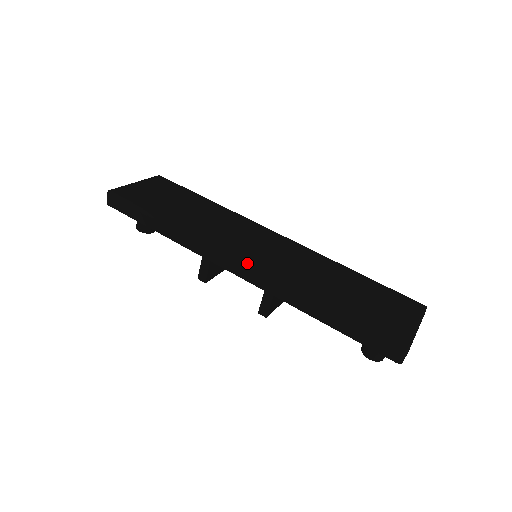
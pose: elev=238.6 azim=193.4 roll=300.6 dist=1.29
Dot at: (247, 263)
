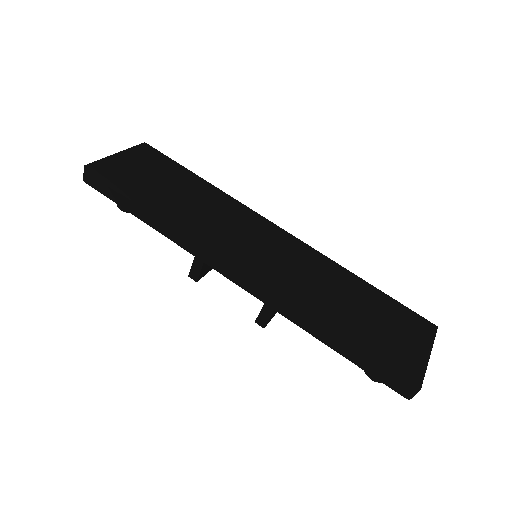
Dot at: (248, 272)
